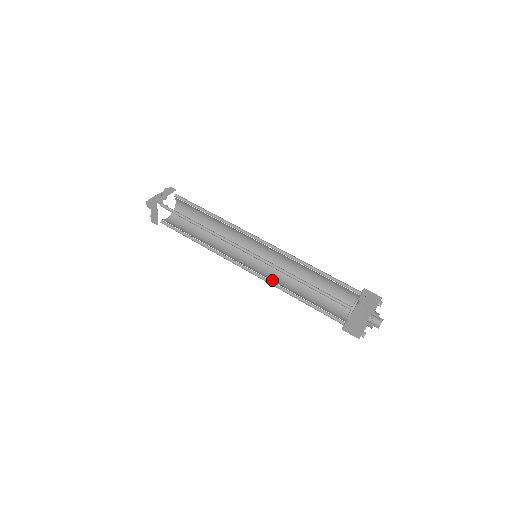
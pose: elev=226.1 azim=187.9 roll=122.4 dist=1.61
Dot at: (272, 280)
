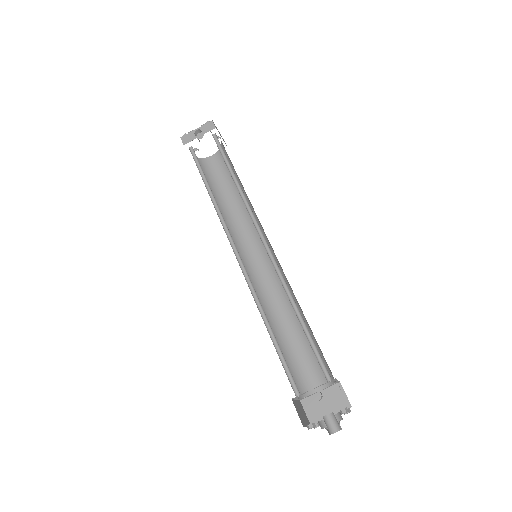
Dot at: (264, 293)
